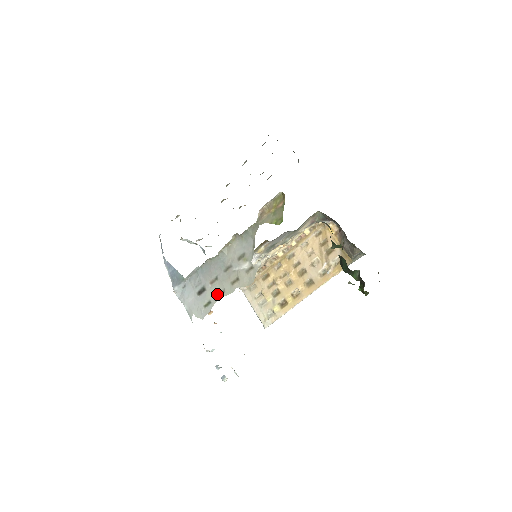
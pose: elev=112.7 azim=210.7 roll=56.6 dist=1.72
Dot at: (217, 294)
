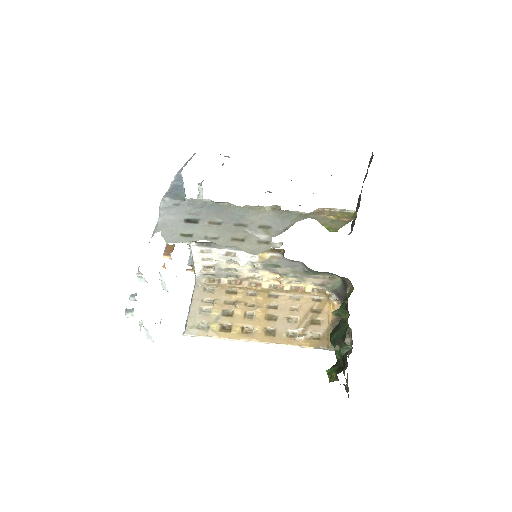
Dot at: (207, 235)
